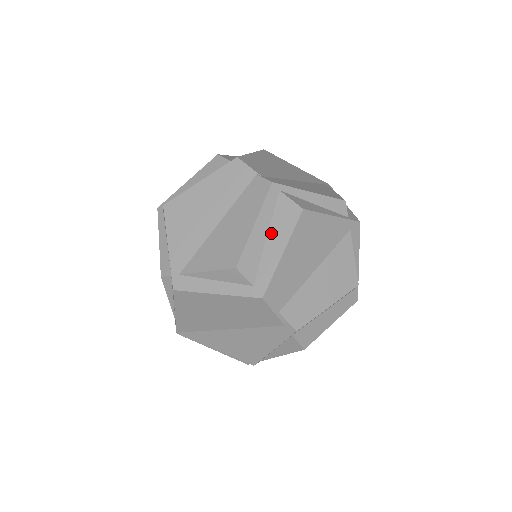
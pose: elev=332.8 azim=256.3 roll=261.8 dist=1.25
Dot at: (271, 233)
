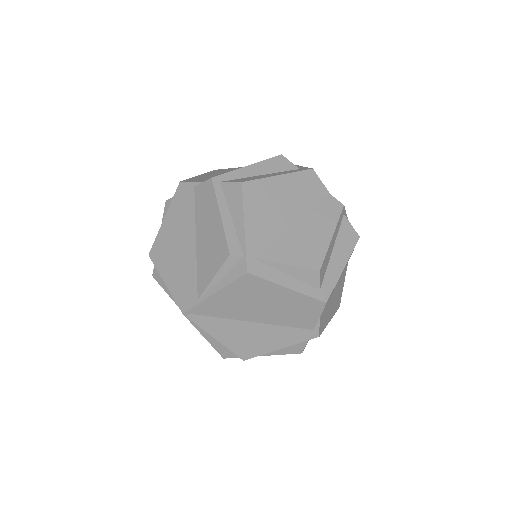
Dot at: (336, 248)
